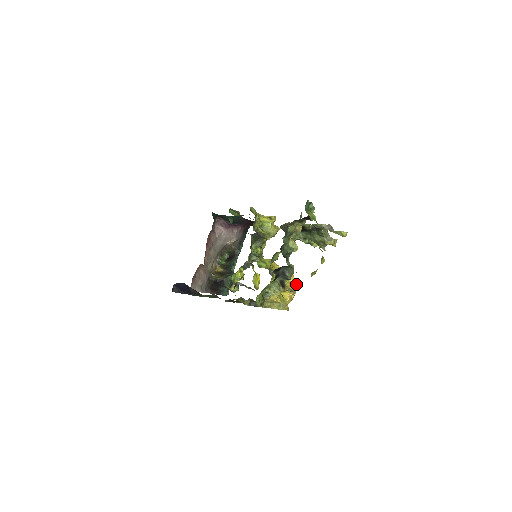
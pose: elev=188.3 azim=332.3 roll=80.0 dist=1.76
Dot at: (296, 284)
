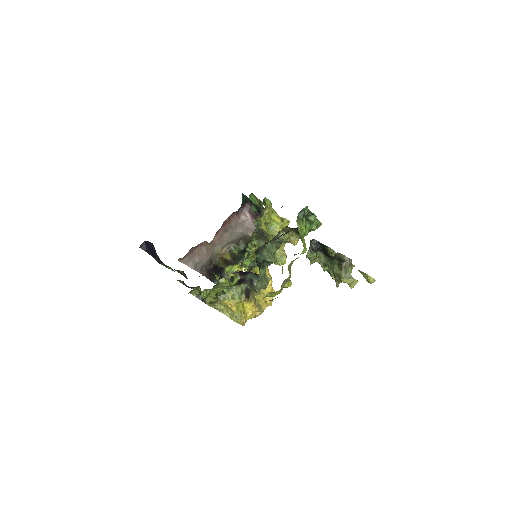
Dot at: (271, 303)
